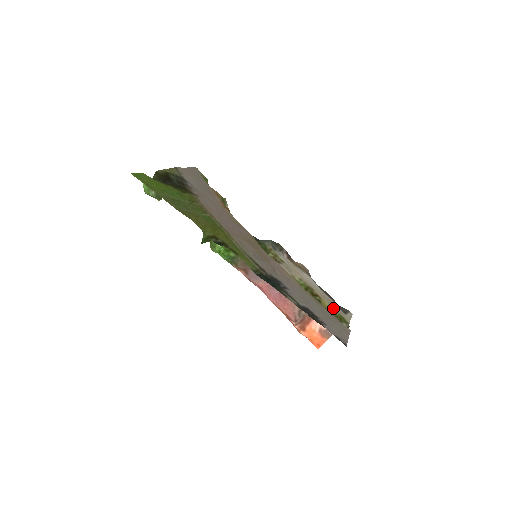
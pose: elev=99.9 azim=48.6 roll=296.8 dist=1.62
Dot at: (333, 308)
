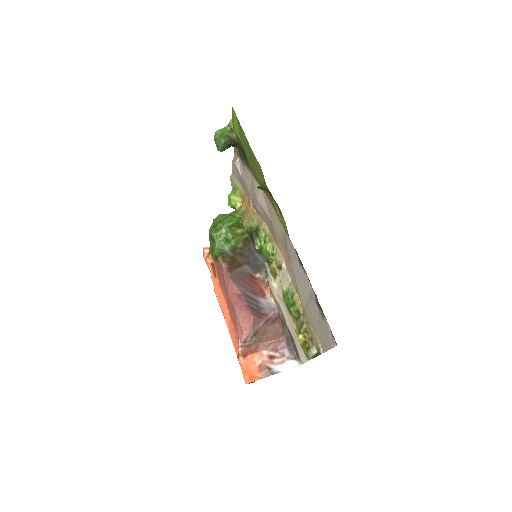
Dot at: occluded
